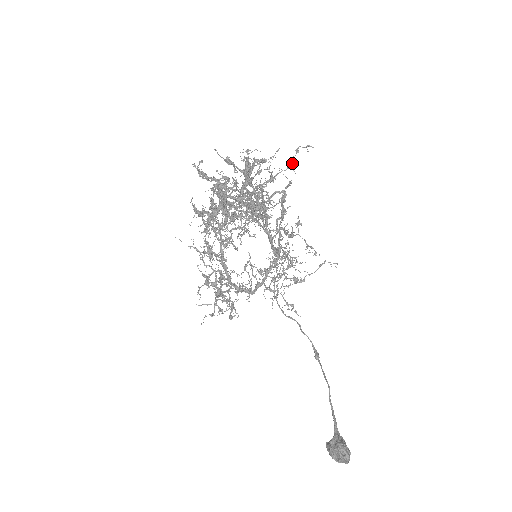
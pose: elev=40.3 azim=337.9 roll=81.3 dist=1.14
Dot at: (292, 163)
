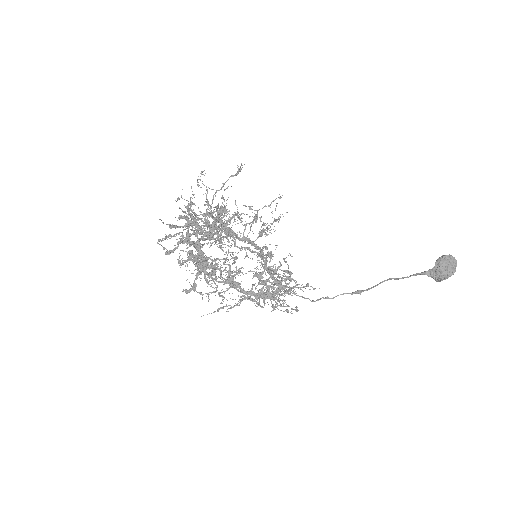
Dot at: (206, 187)
